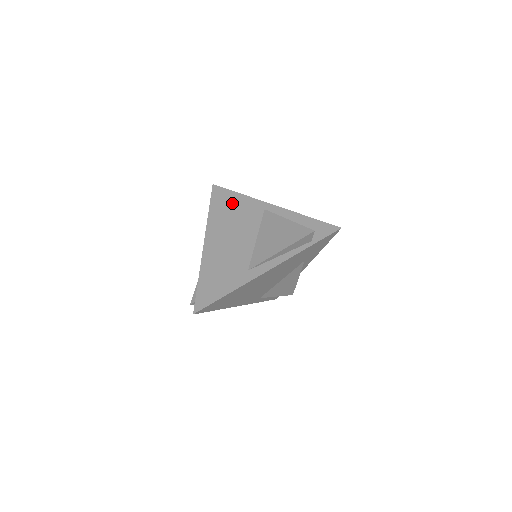
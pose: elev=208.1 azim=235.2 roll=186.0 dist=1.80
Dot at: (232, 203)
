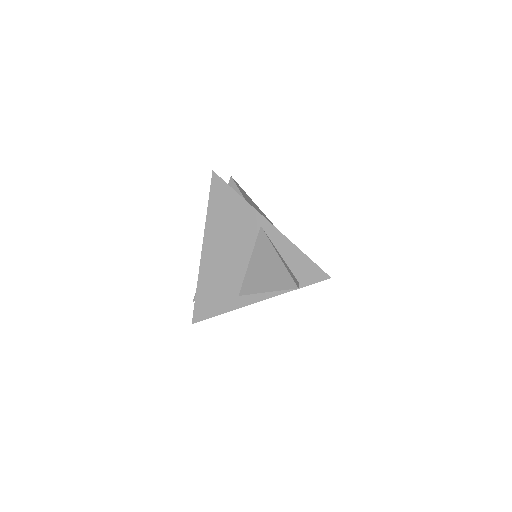
Dot at: (230, 206)
